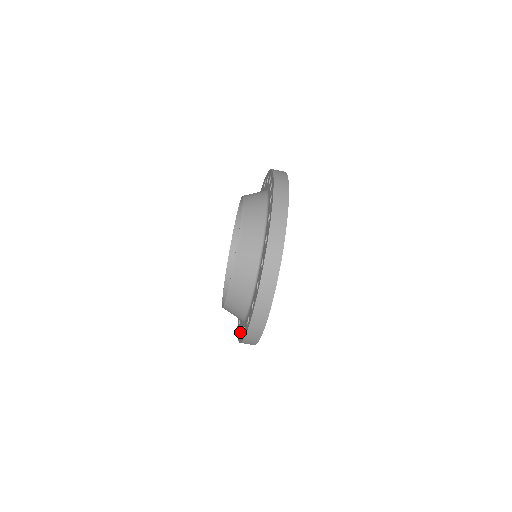
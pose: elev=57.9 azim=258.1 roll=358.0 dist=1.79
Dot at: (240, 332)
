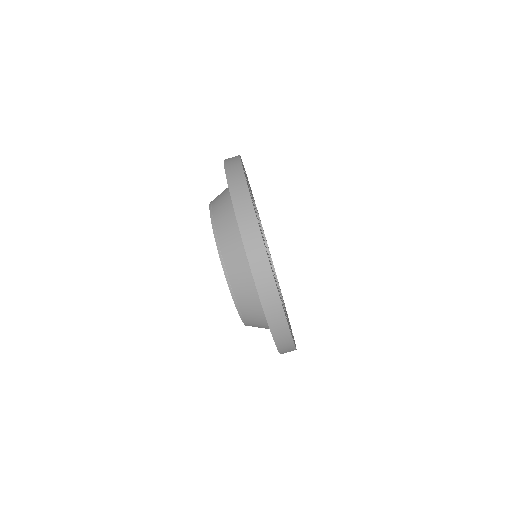
Dot at: occluded
